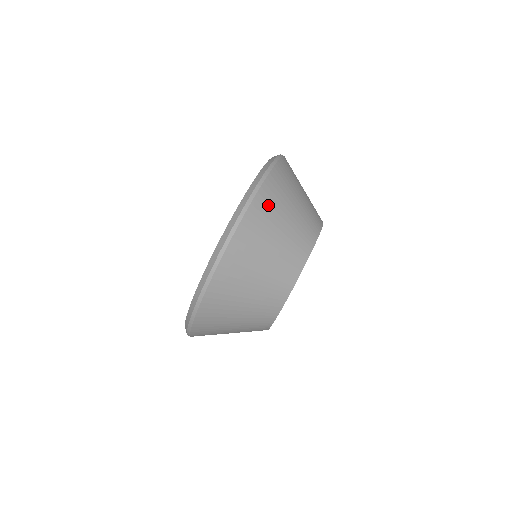
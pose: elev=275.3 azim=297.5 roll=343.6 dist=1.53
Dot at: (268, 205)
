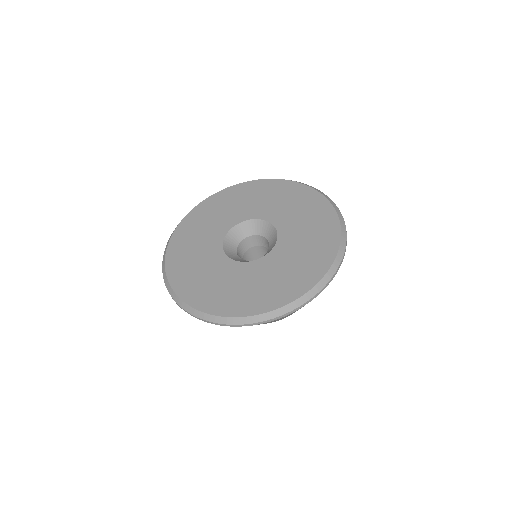
Dot at: (295, 311)
